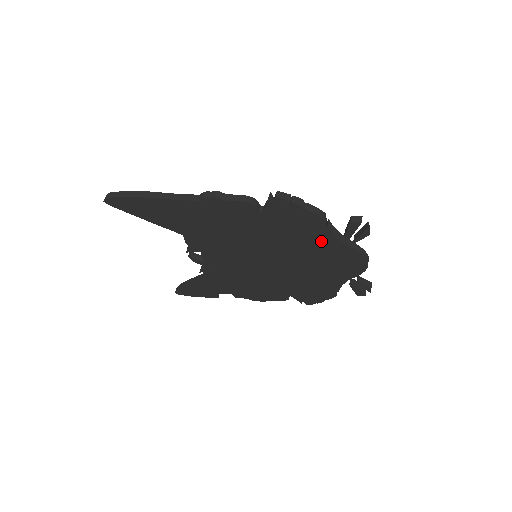
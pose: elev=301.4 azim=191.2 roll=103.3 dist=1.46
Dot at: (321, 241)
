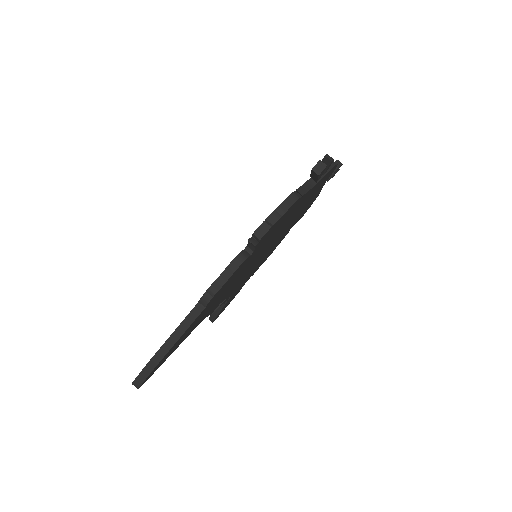
Dot at: (301, 202)
